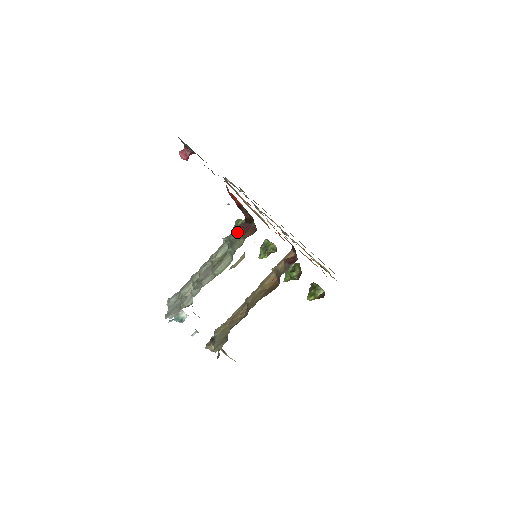
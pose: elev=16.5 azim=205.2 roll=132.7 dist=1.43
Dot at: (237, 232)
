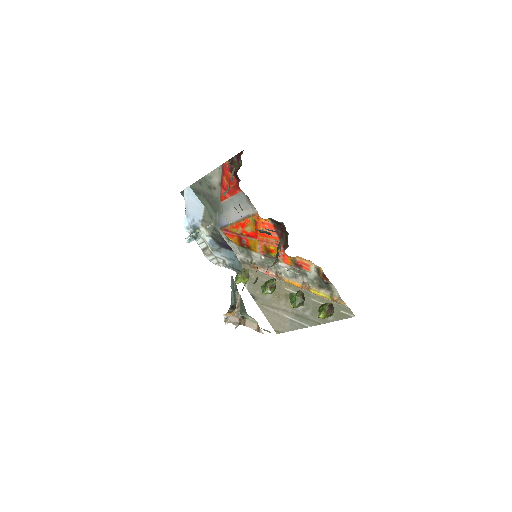
Dot at: (232, 172)
